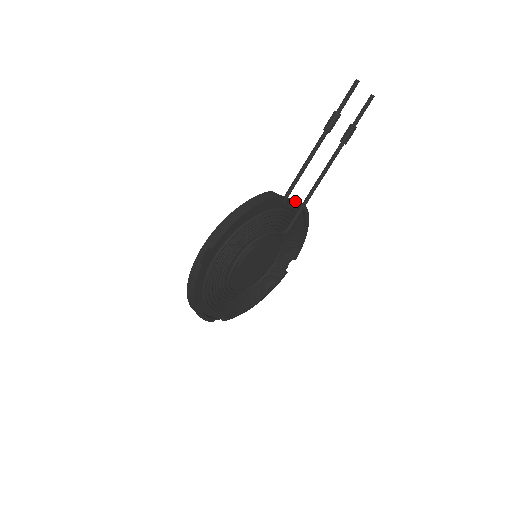
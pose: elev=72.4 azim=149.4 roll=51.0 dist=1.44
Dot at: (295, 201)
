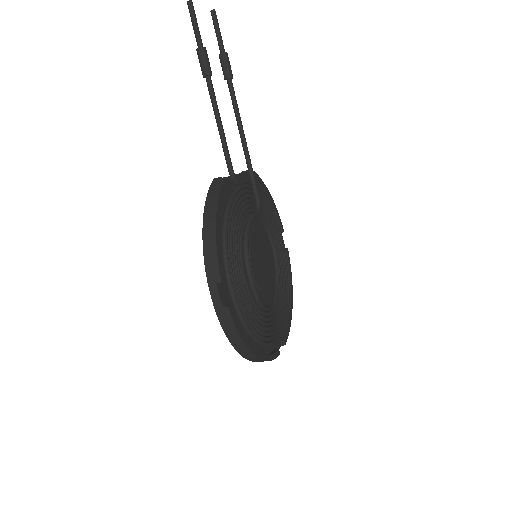
Dot at: (239, 173)
